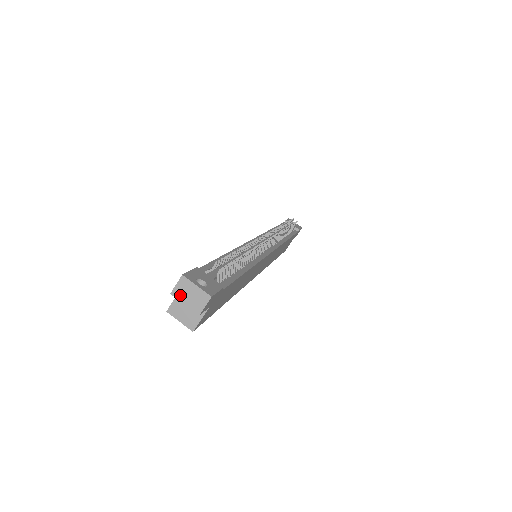
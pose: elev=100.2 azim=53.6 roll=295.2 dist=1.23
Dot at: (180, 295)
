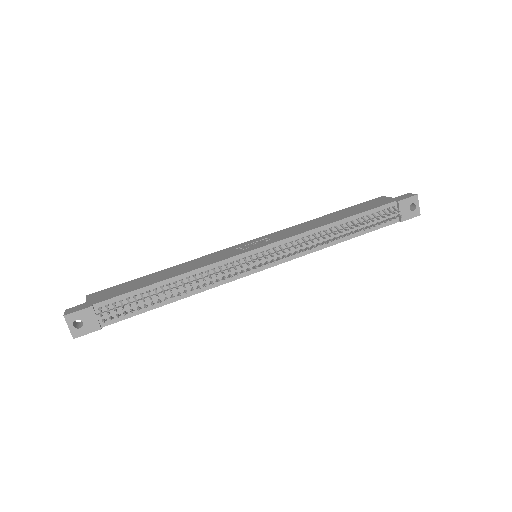
Dot at: occluded
